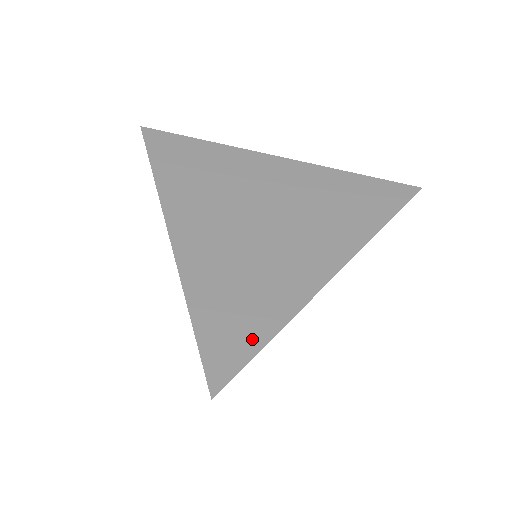
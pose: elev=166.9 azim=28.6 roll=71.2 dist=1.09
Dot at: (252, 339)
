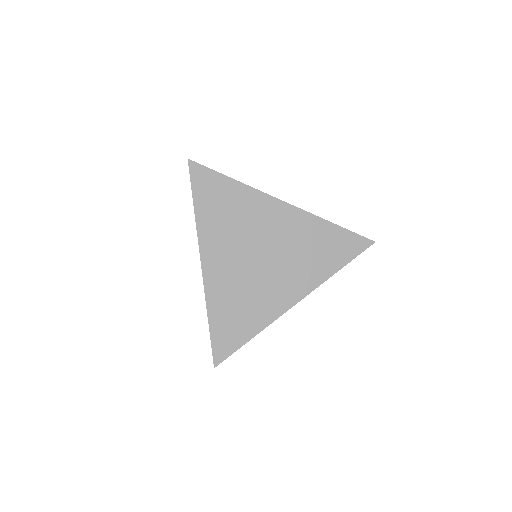
Dot at: (239, 339)
